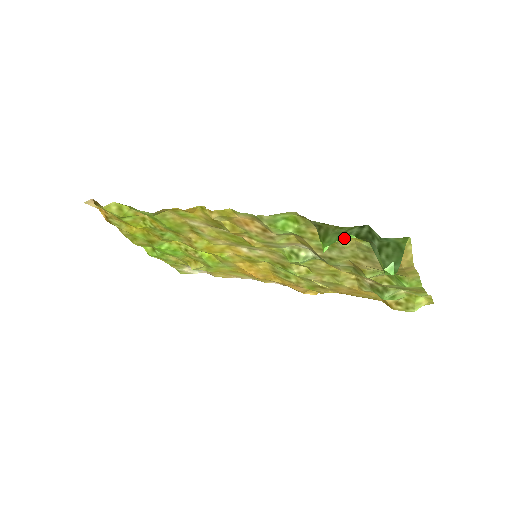
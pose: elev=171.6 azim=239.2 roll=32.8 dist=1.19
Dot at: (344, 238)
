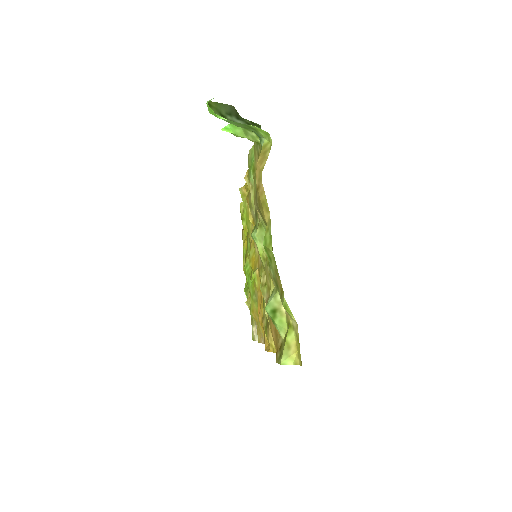
Dot at: occluded
